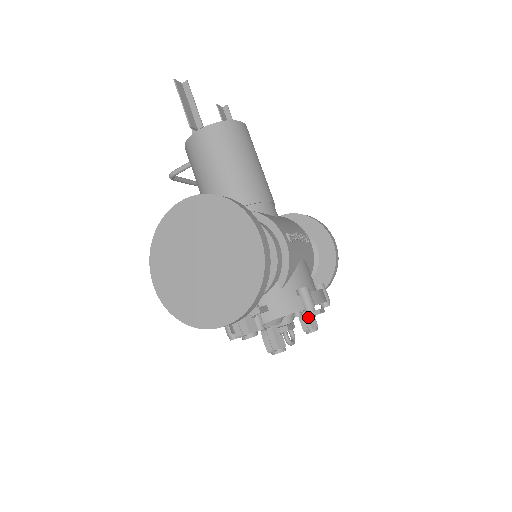
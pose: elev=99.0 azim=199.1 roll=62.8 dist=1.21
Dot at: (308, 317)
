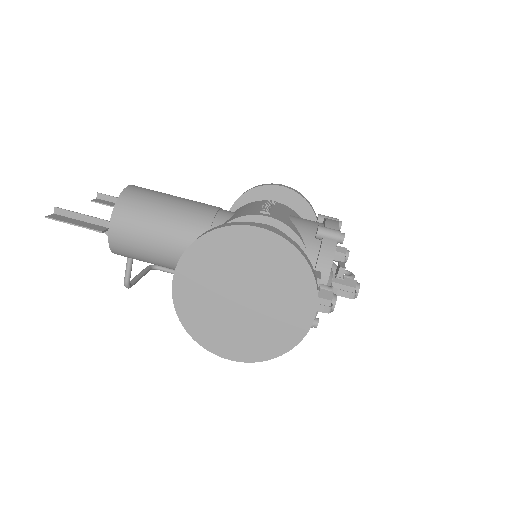
Dot at: occluded
